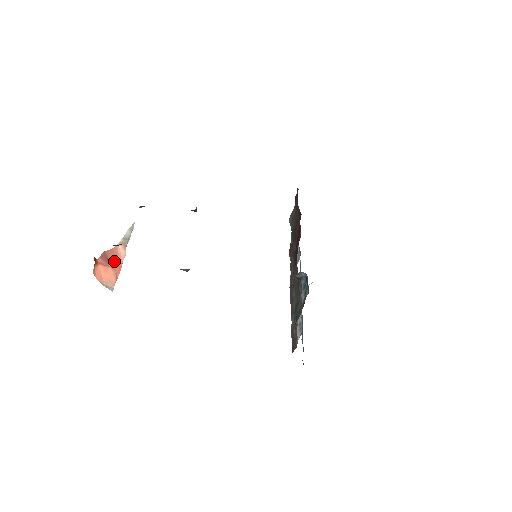
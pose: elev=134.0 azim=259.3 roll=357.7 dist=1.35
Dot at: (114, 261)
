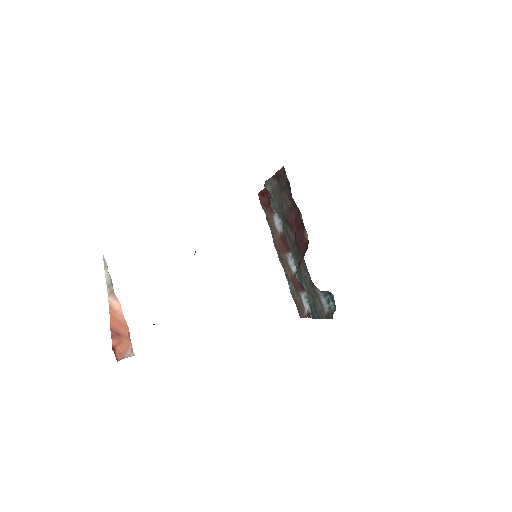
Dot at: (120, 326)
